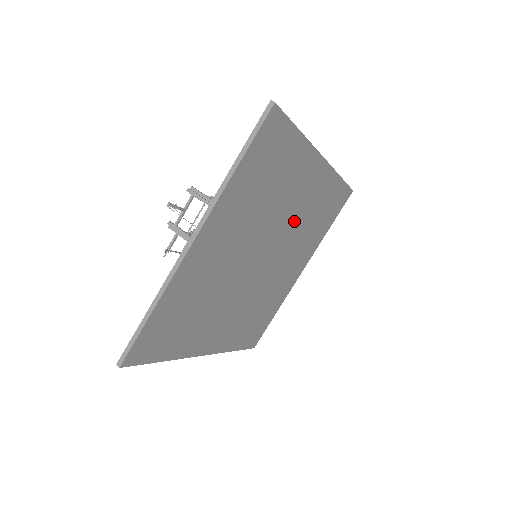
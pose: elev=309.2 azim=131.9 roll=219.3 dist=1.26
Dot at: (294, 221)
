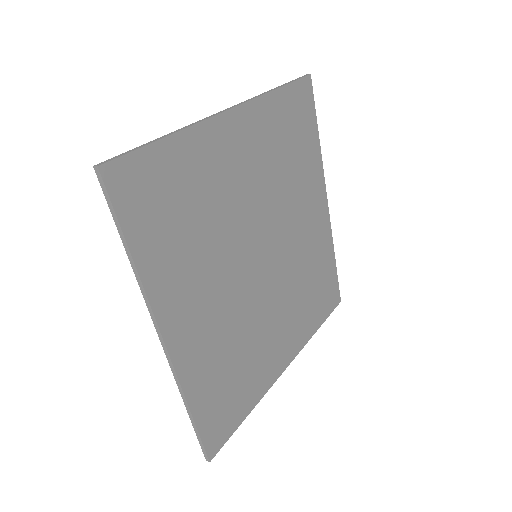
Dot at: (296, 250)
